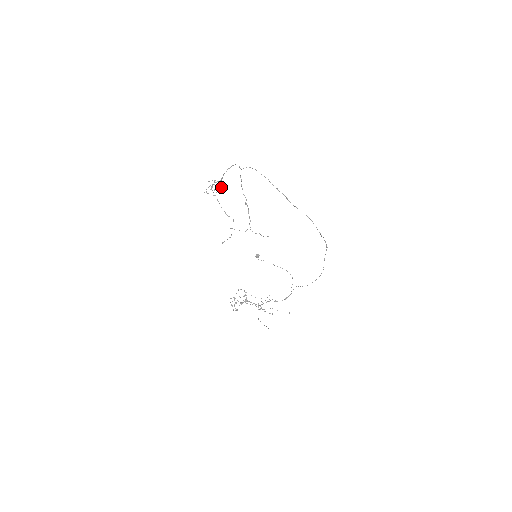
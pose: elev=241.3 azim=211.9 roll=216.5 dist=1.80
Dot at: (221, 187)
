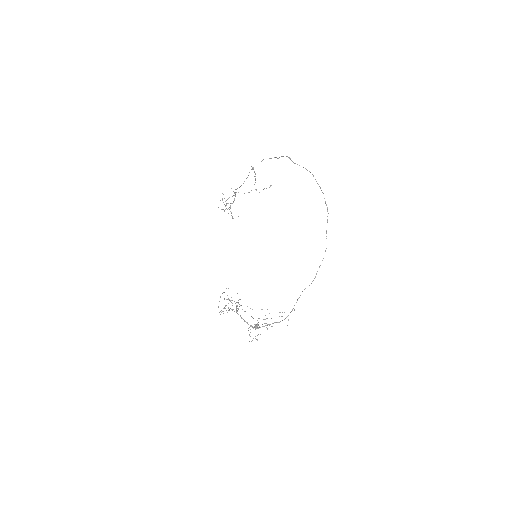
Dot at: (233, 191)
